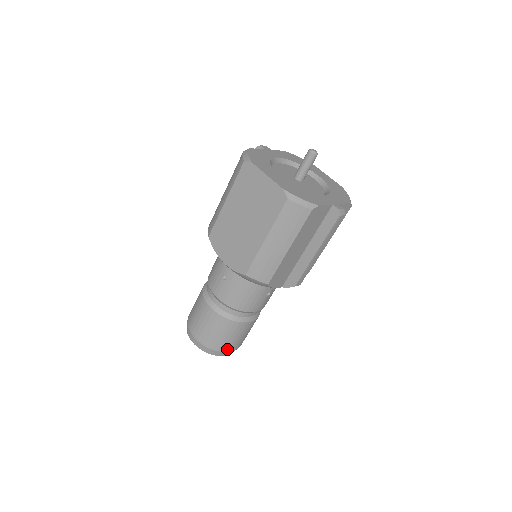
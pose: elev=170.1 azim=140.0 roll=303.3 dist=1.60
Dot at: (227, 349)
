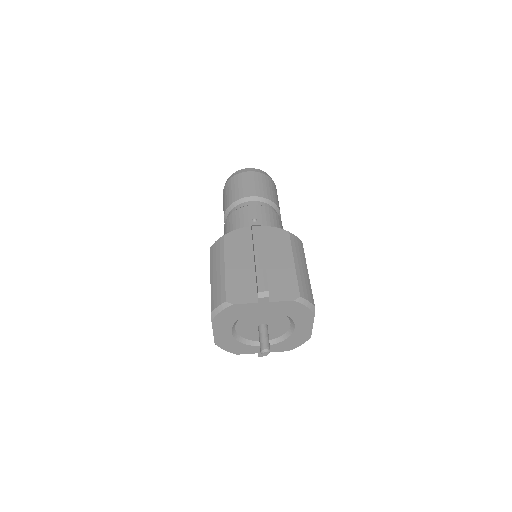
Dot at: occluded
